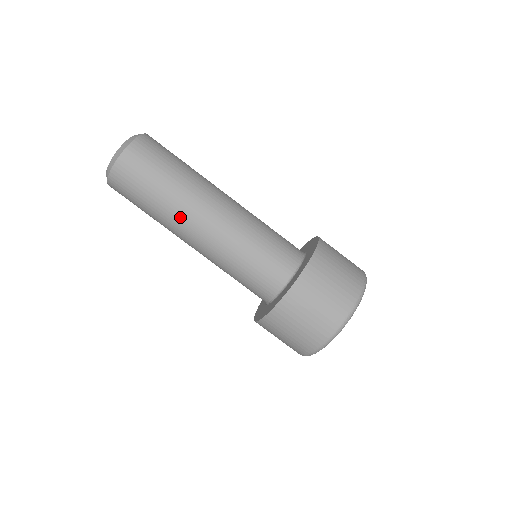
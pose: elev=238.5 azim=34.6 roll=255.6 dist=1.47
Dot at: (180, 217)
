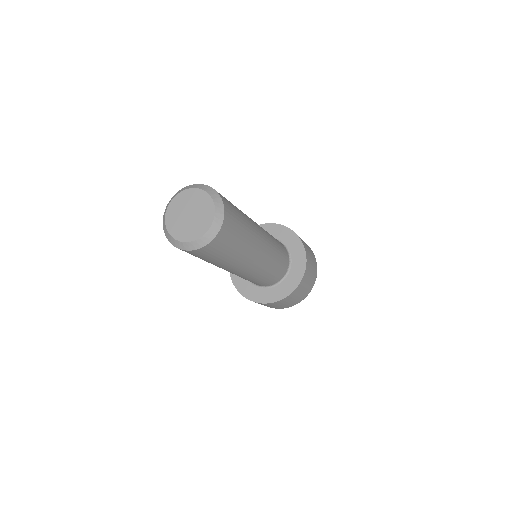
Dot at: (227, 268)
